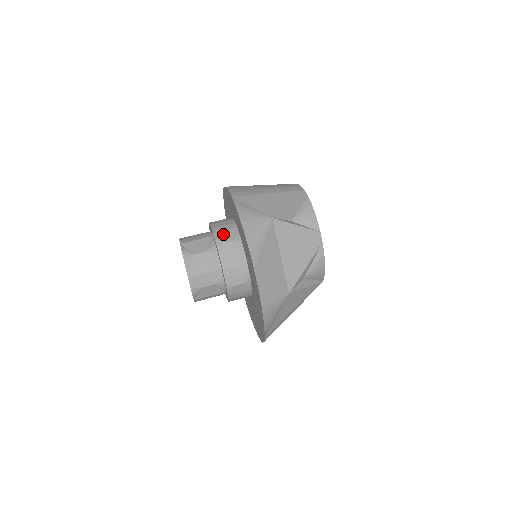
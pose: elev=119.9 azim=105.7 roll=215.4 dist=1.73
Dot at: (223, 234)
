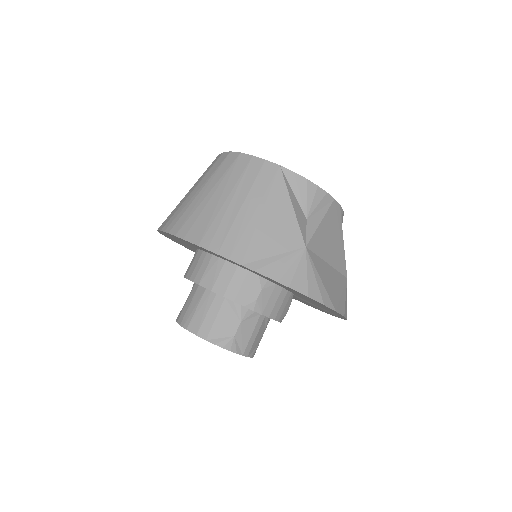
Dot at: (244, 293)
